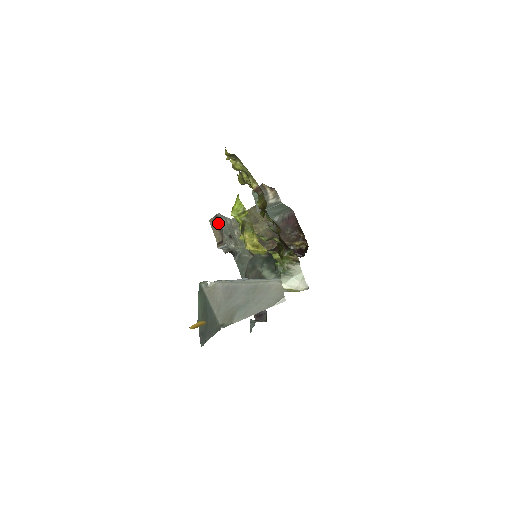
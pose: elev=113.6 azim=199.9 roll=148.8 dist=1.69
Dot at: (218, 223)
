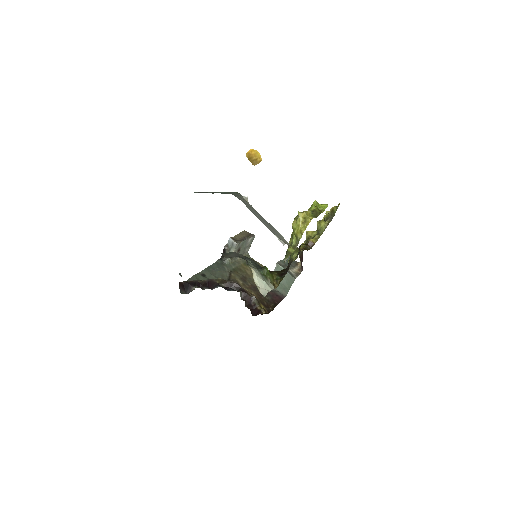
Dot at: (248, 236)
